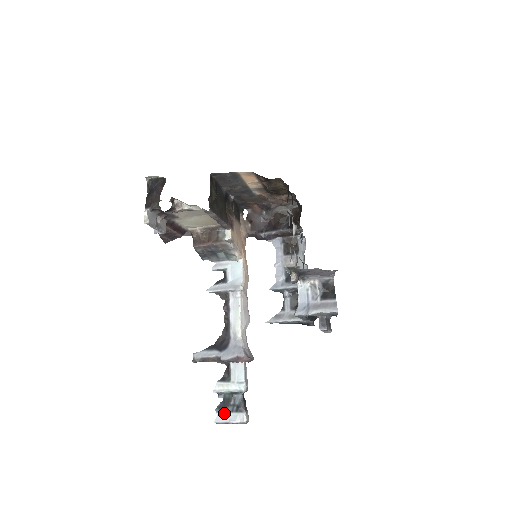
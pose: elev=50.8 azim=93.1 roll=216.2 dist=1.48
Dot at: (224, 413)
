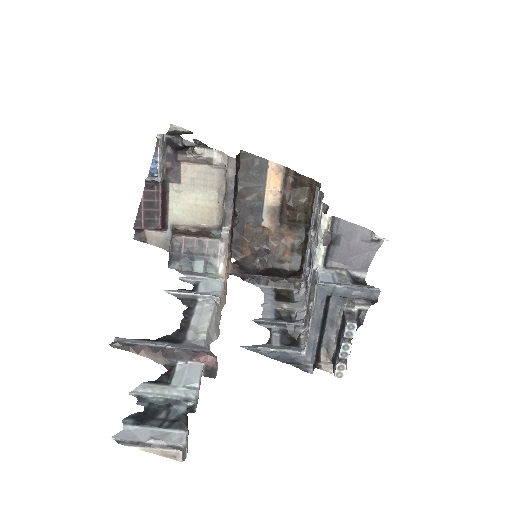
Dot at: (140, 427)
